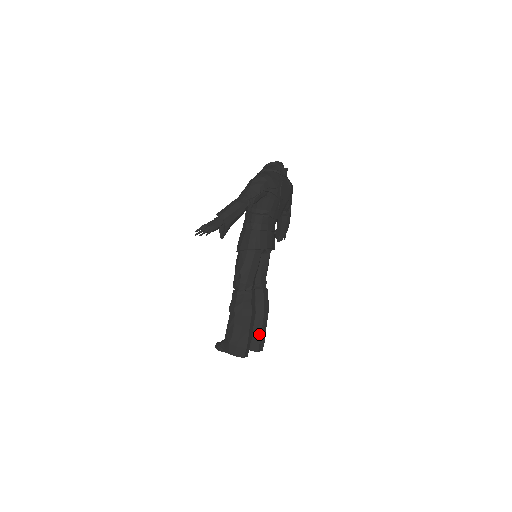
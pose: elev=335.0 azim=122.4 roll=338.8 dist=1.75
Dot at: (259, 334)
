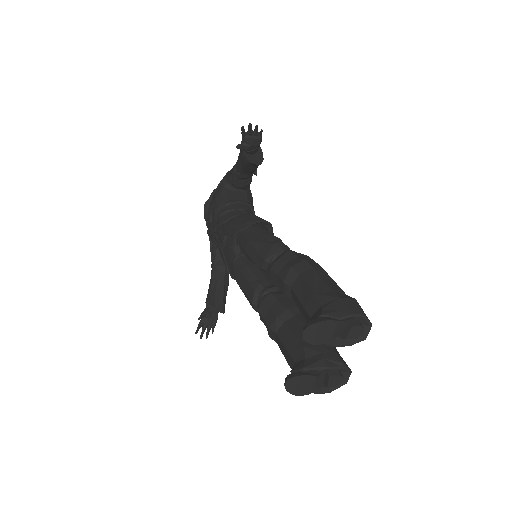
Dot at: occluded
